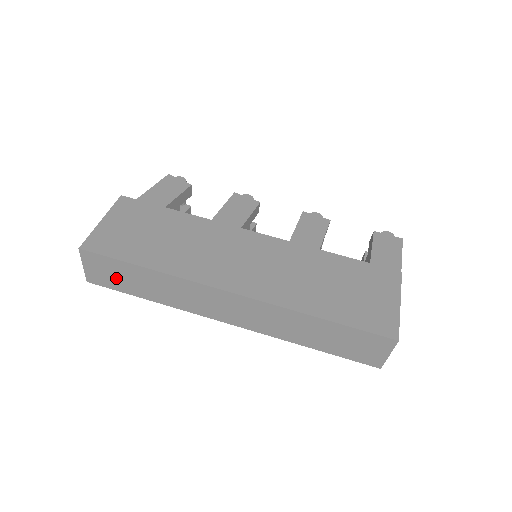
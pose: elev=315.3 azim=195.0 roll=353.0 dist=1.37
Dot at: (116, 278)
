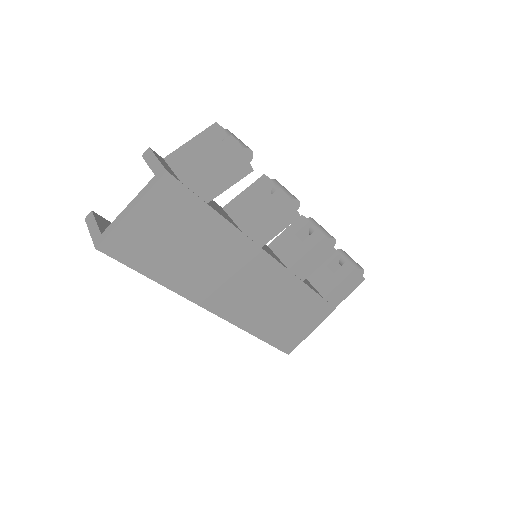
Dot at: occluded
